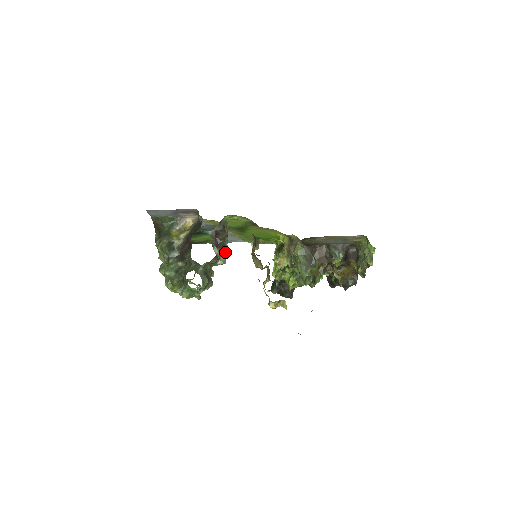
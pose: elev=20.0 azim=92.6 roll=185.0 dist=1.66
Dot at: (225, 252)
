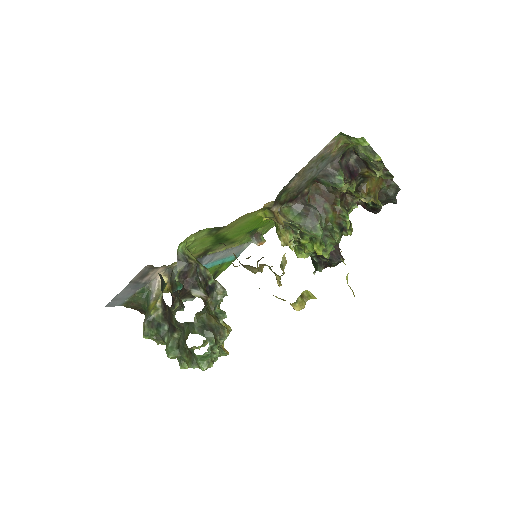
Dot at: (216, 282)
